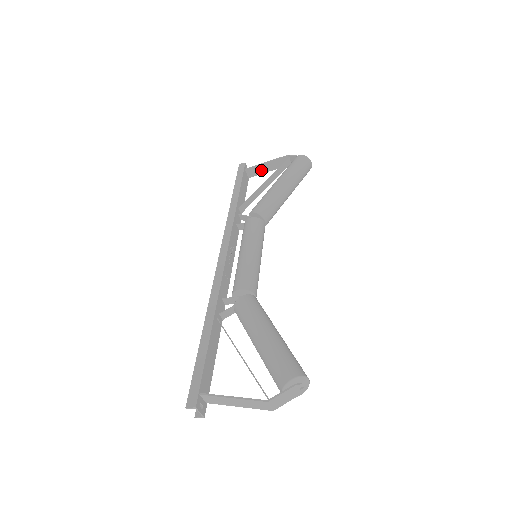
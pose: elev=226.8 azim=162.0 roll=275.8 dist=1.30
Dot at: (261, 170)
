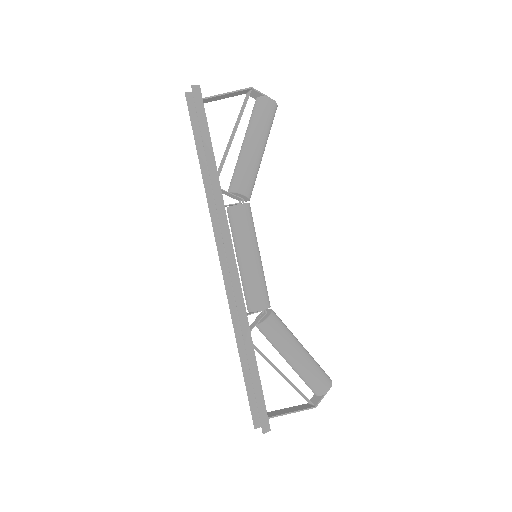
Dot at: (216, 99)
